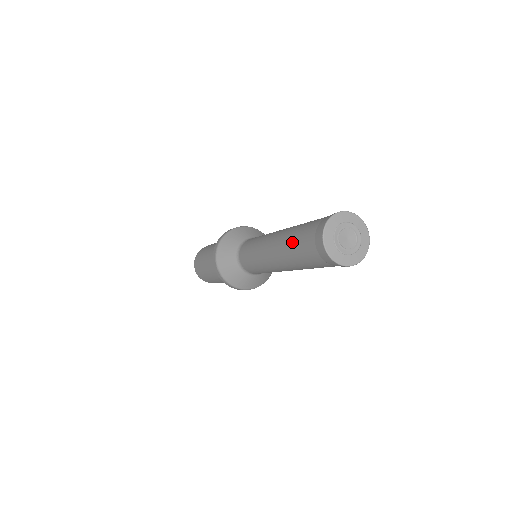
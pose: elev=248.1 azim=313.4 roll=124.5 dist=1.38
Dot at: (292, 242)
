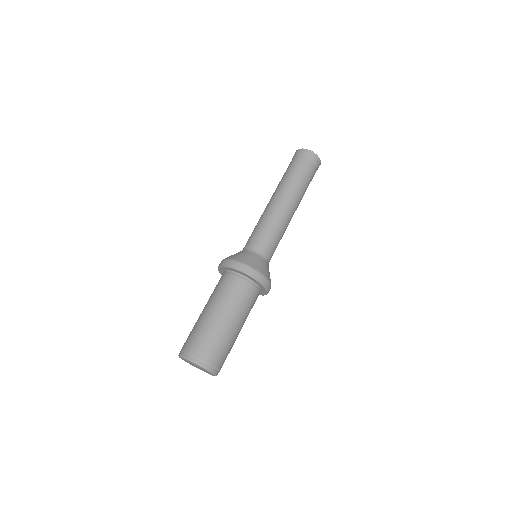
Dot at: (284, 176)
